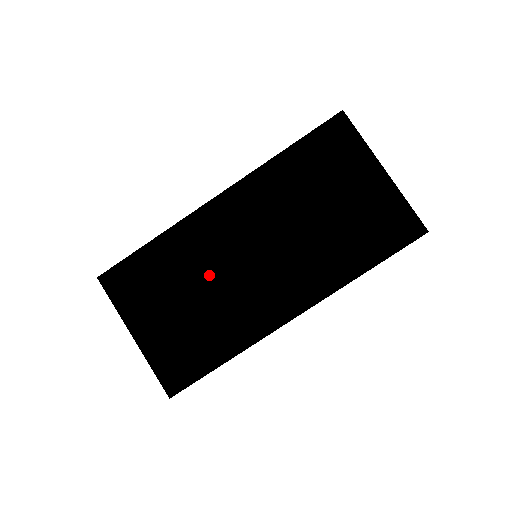
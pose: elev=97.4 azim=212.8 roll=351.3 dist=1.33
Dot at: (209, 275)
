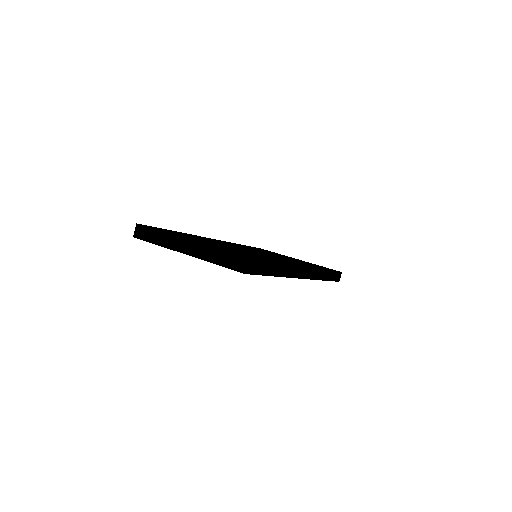
Dot at: occluded
